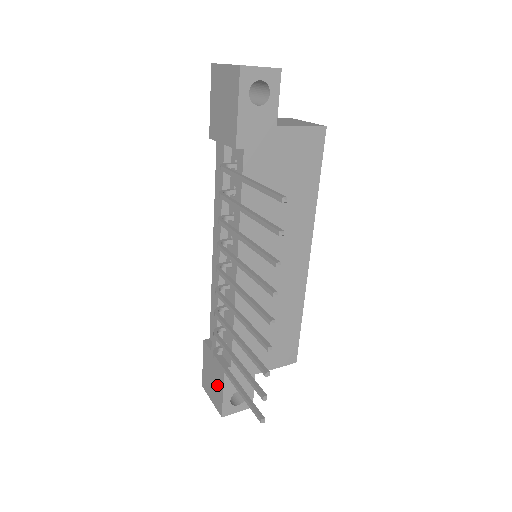
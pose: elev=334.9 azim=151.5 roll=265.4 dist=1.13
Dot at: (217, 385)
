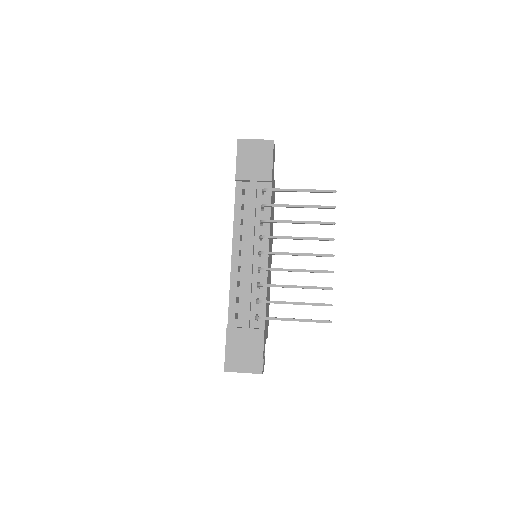
Dot at: (253, 351)
